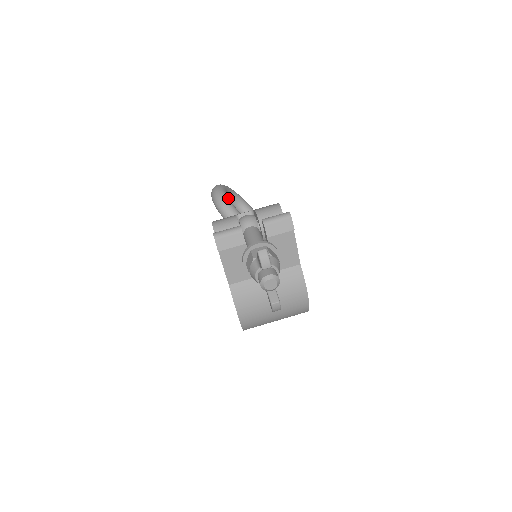
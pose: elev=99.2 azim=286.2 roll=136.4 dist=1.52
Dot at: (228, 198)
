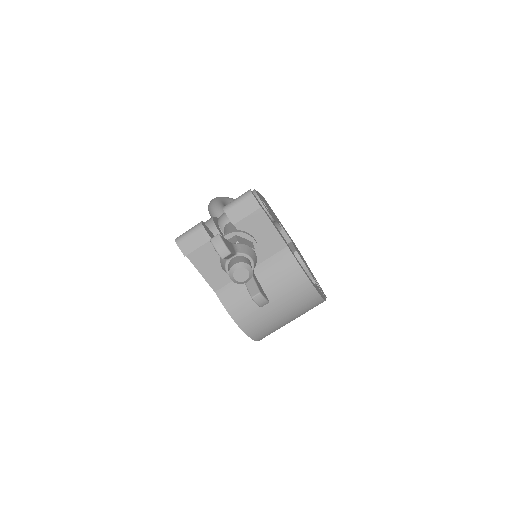
Dot at: occluded
